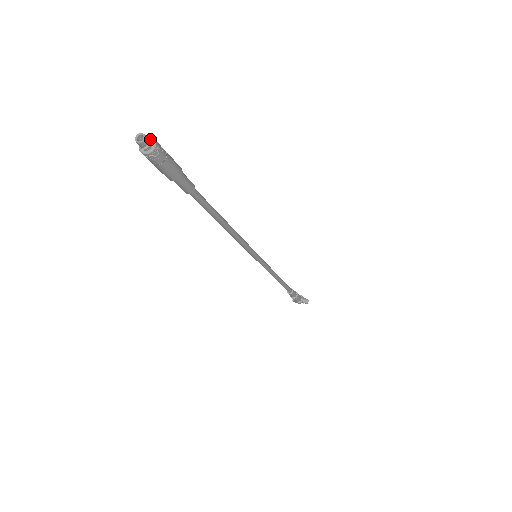
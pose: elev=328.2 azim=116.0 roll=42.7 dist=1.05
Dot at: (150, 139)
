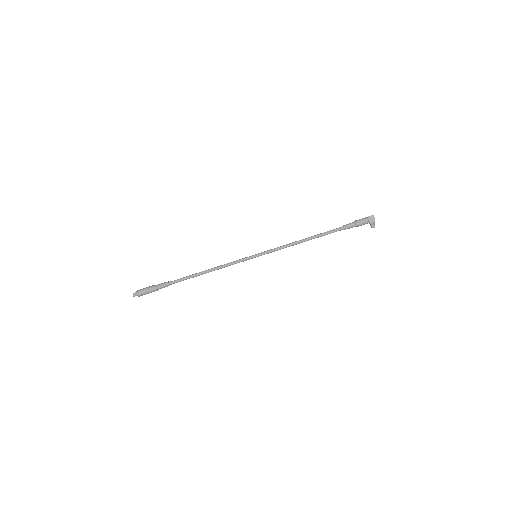
Dot at: occluded
